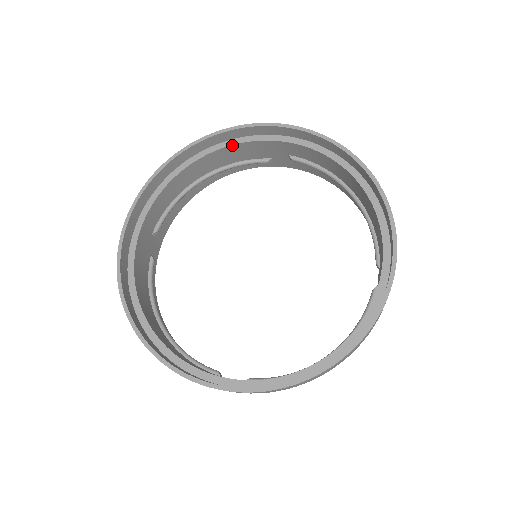
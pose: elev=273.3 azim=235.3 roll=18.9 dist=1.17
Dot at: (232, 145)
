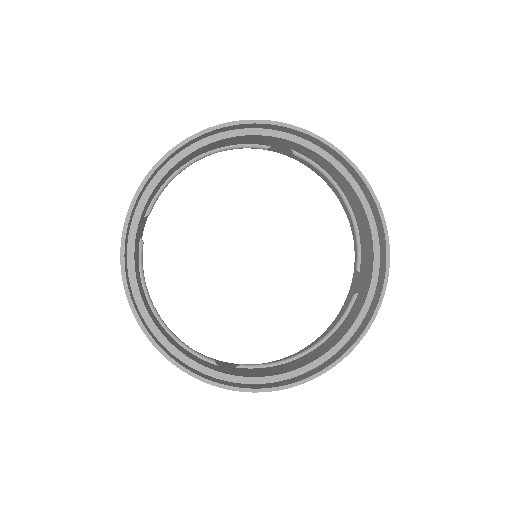
Dot at: (241, 135)
